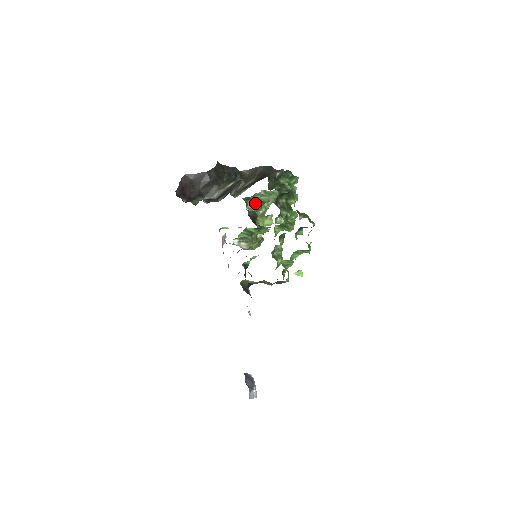
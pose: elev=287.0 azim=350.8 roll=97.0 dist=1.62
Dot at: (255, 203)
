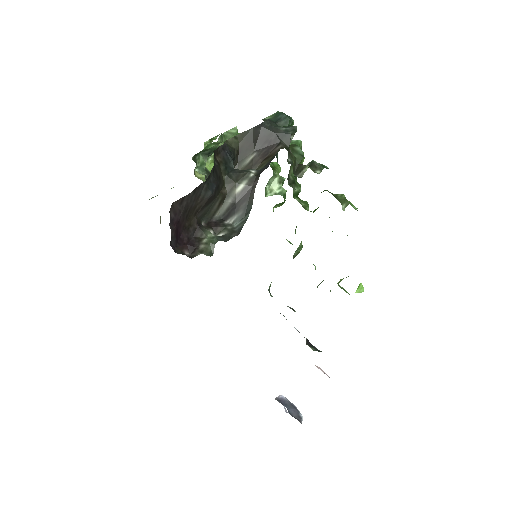
Dot at: (204, 156)
